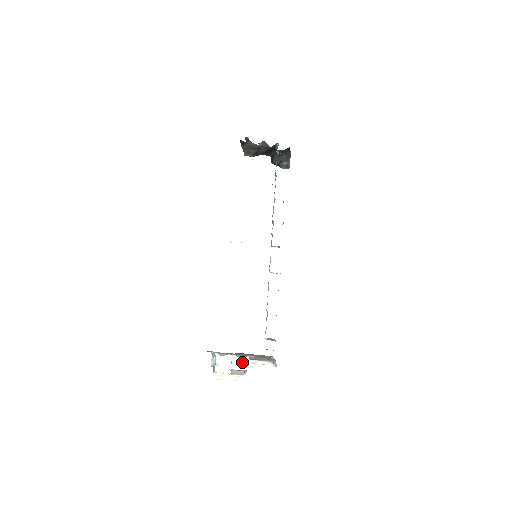
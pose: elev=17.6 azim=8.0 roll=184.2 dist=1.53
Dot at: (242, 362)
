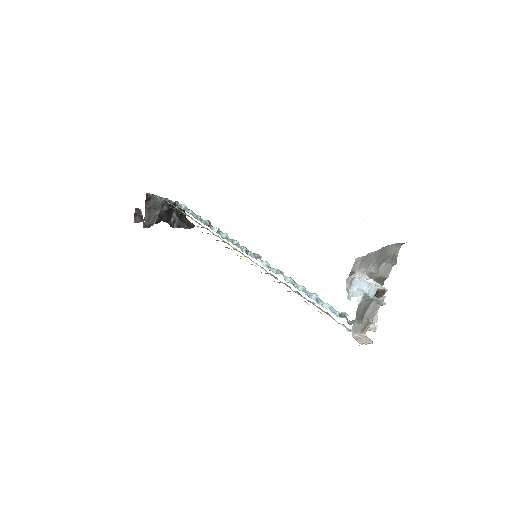
Dot at: occluded
